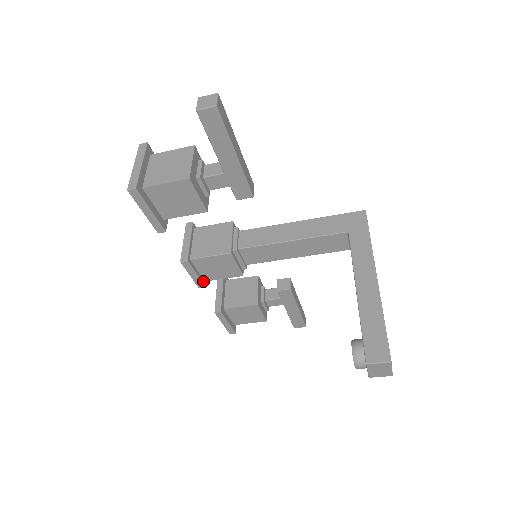
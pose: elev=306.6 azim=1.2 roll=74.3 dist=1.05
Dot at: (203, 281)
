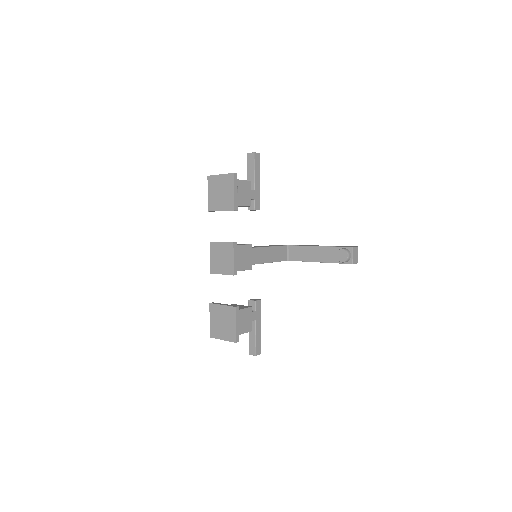
Dot at: (235, 269)
